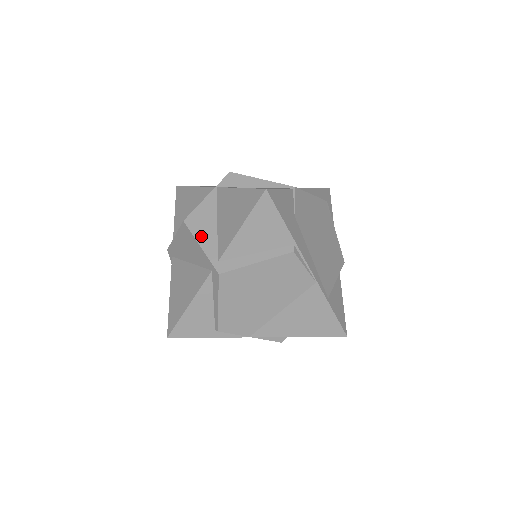
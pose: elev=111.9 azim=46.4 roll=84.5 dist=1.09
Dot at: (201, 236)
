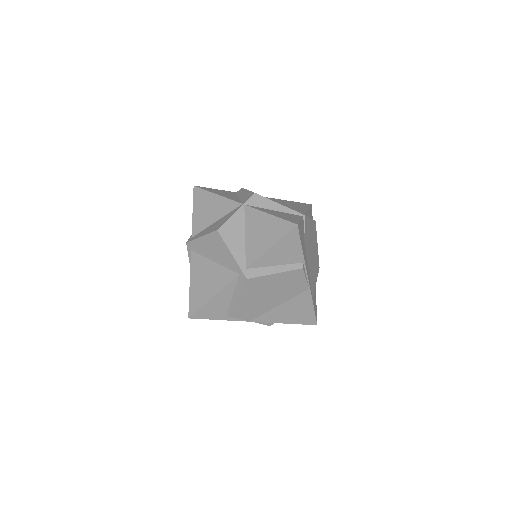
Dot at: (232, 245)
